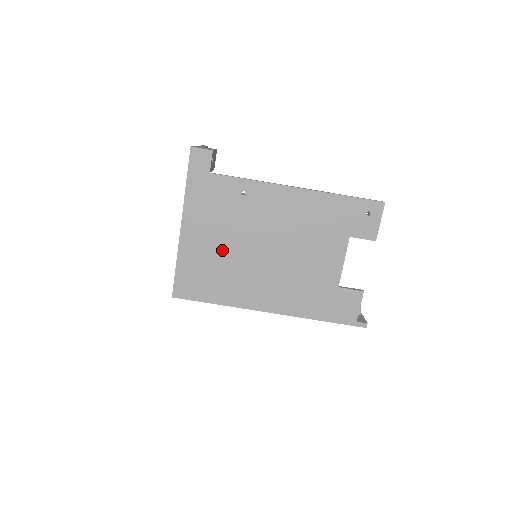
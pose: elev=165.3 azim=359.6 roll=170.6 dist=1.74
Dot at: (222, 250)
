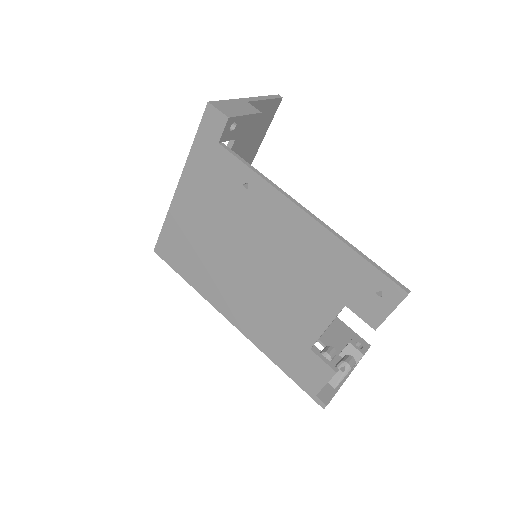
Dot at: (207, 234)
